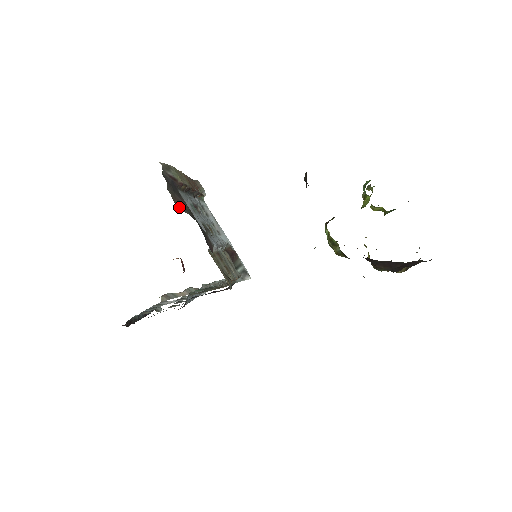
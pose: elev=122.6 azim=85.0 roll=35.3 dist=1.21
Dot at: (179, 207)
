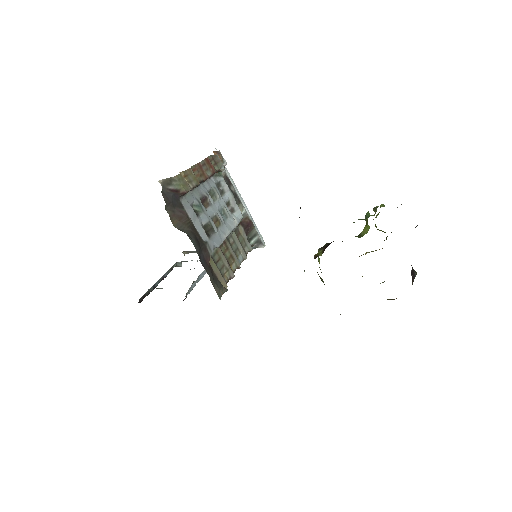
Dot at: (177, 225)
